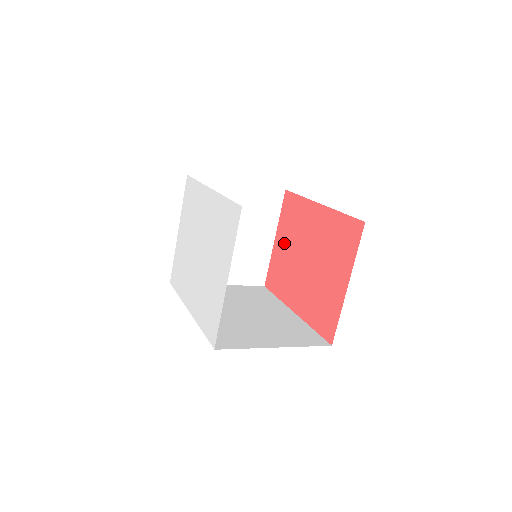
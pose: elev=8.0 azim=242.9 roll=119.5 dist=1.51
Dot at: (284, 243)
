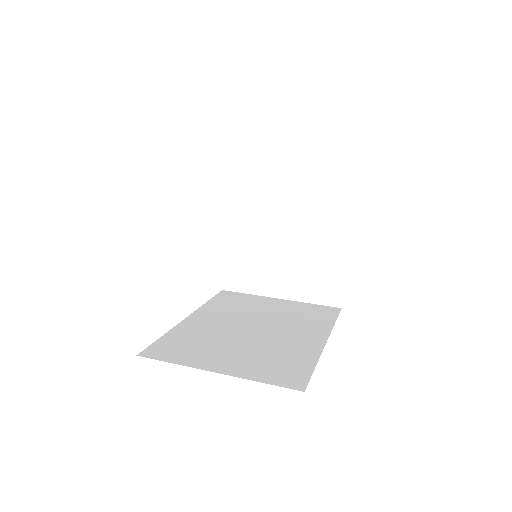
Dot at: occluded
